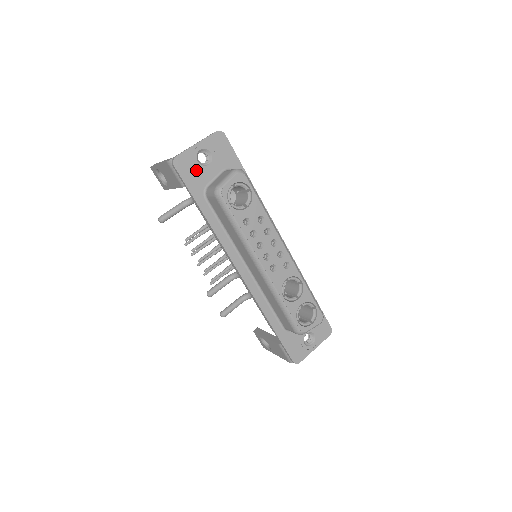
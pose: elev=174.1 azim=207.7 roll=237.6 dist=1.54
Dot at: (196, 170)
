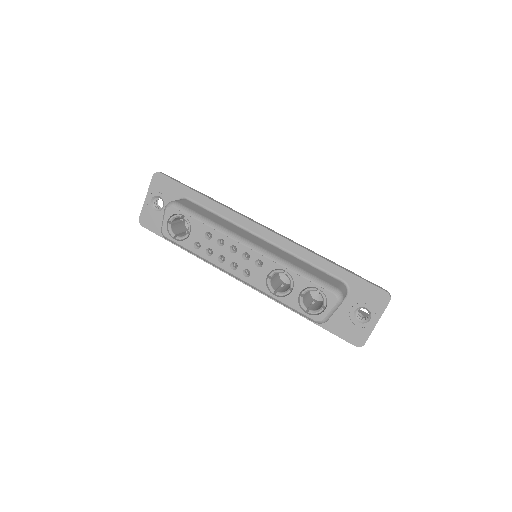
Dot at: (158, 218)
